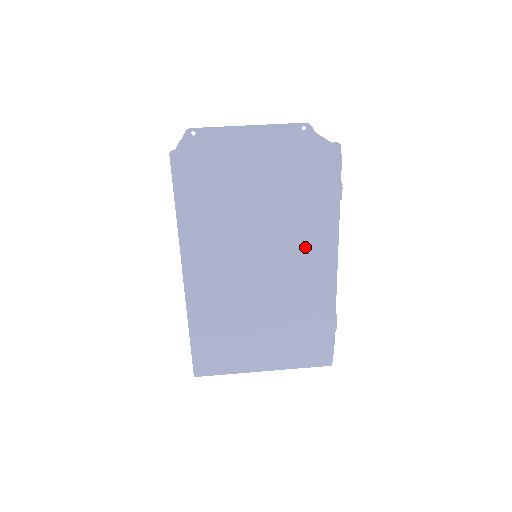
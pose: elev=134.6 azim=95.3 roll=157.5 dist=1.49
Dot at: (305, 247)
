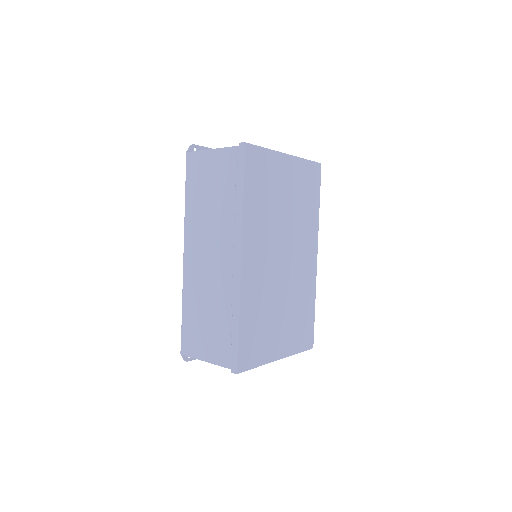
Dot at: (305, 239)
